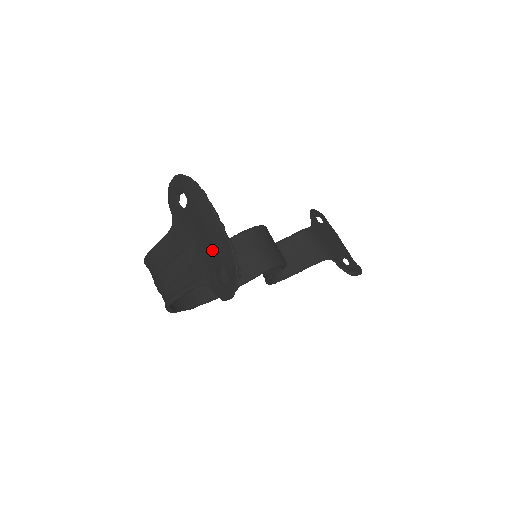
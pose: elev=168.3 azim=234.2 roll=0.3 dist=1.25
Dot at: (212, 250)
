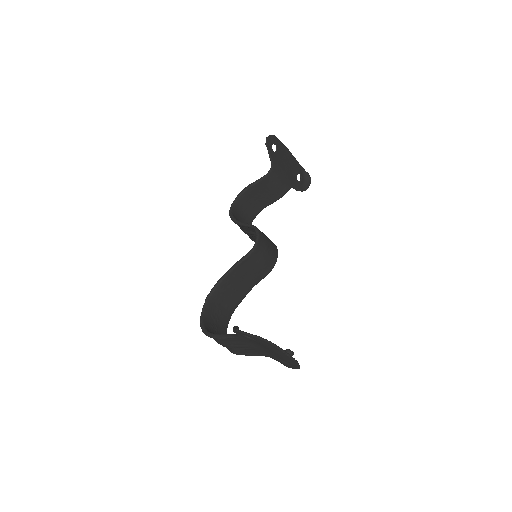
Dot at: (278, 356)
